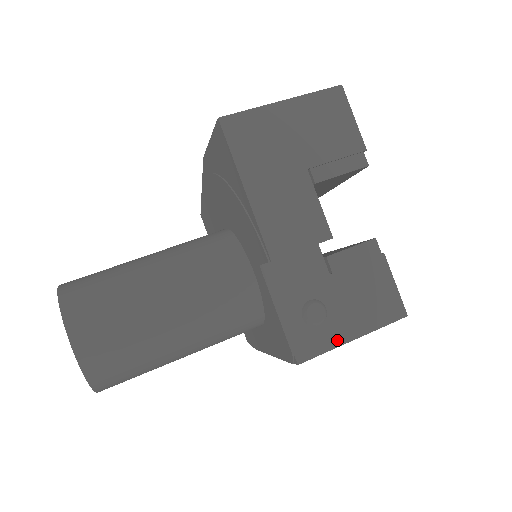
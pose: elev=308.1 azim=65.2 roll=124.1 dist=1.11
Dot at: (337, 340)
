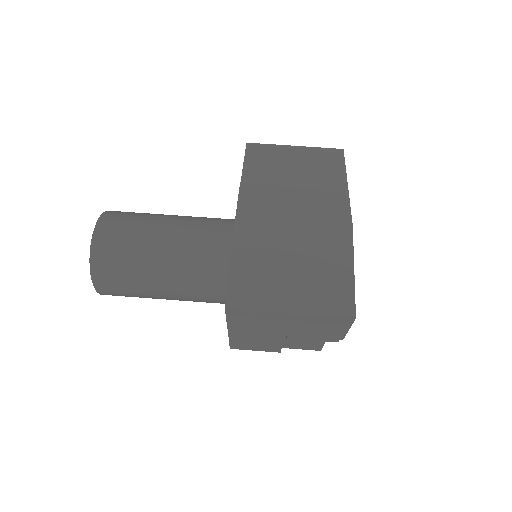
Dot at: occluded
